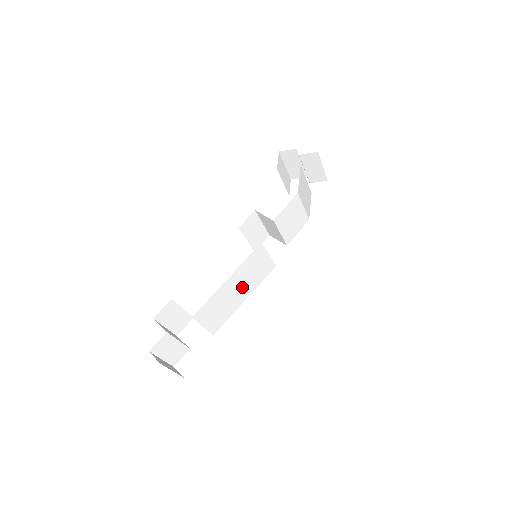
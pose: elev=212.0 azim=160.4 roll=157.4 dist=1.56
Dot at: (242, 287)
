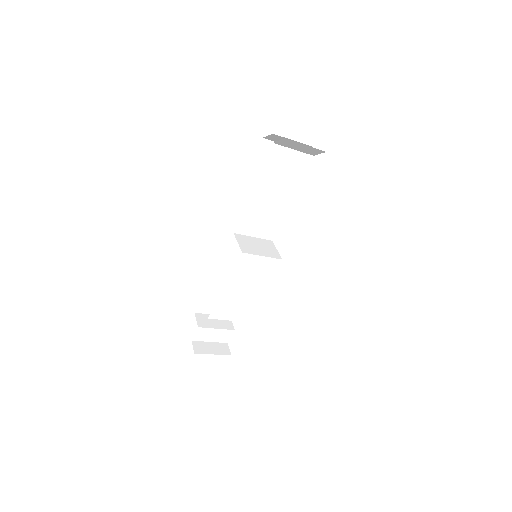
Dot at: (249, 286)
